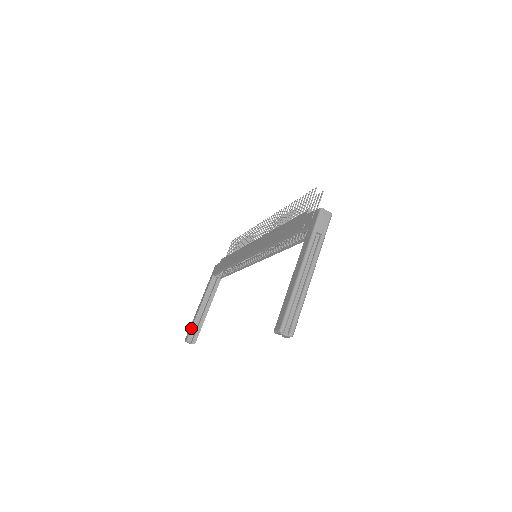
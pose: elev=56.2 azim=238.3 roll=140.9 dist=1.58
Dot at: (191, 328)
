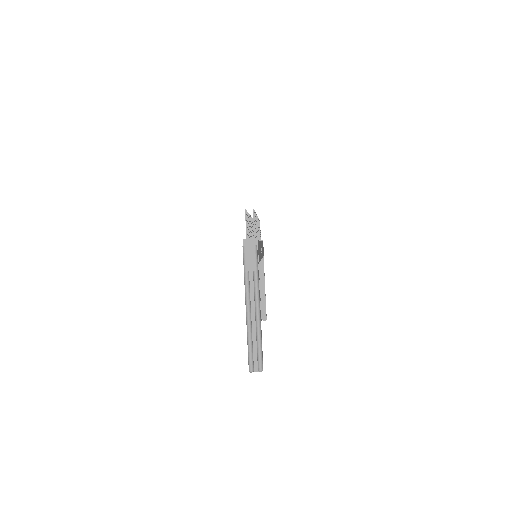
Dot at: occluded
